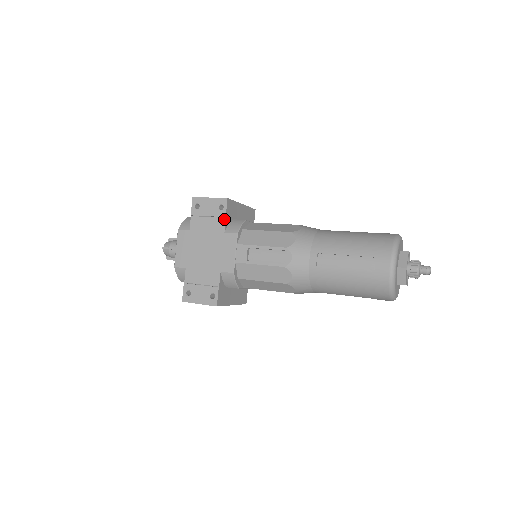
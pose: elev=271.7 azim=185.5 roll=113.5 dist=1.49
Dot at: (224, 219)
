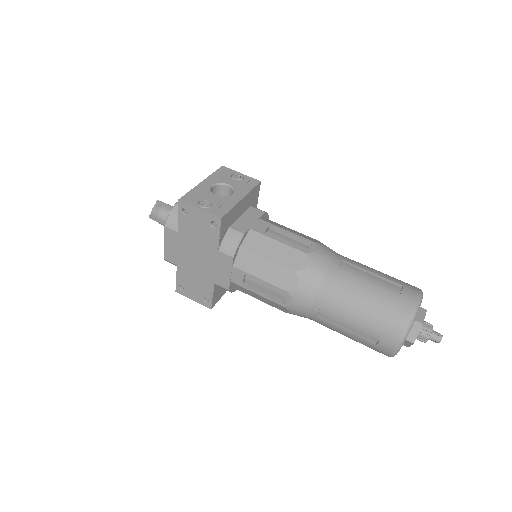
Dot at: (217, 238)
